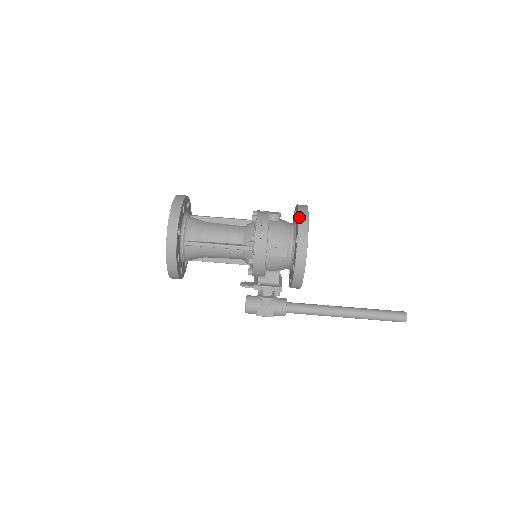
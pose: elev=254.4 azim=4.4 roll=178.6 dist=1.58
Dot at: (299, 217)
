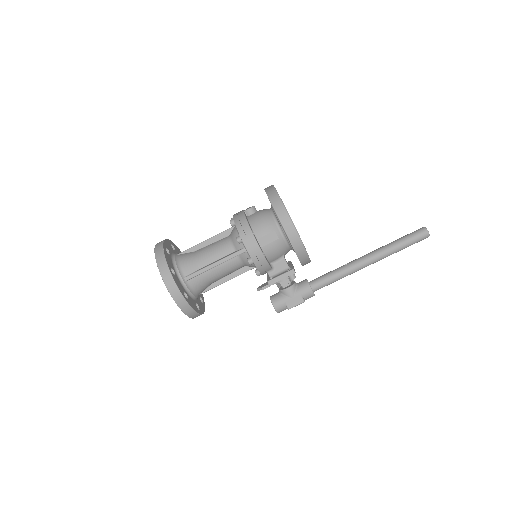
Dot at: (269, 197)
